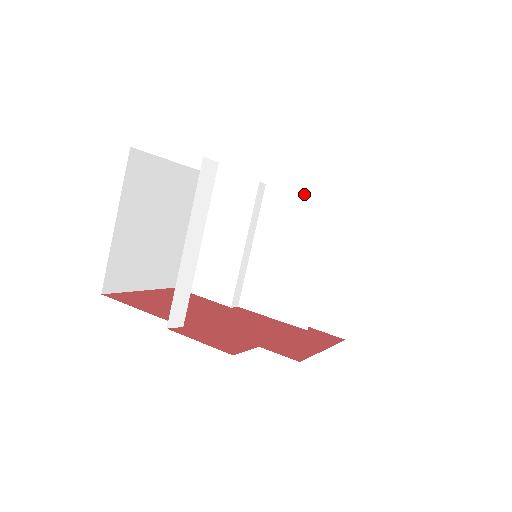
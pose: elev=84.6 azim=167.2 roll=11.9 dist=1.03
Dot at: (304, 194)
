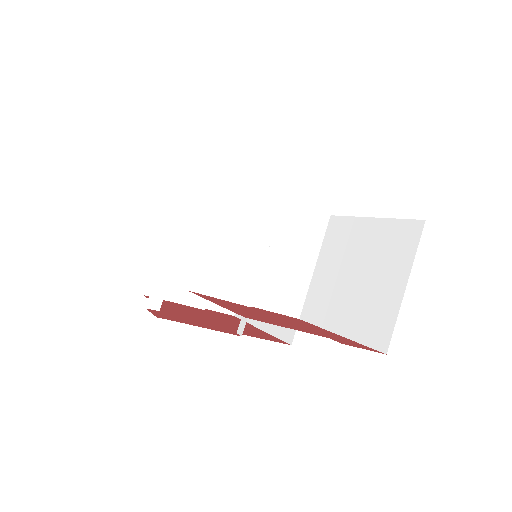
Dot at: (308, 207)
